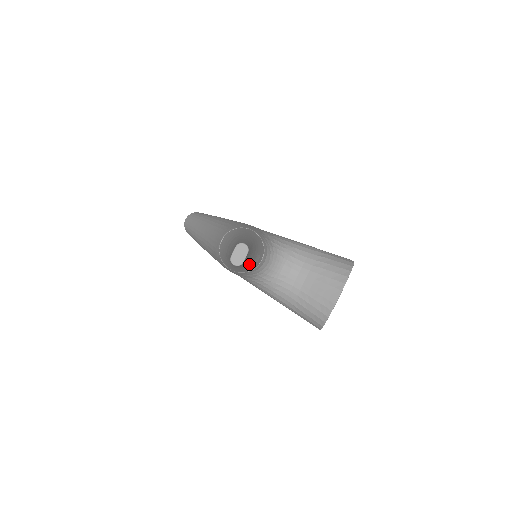
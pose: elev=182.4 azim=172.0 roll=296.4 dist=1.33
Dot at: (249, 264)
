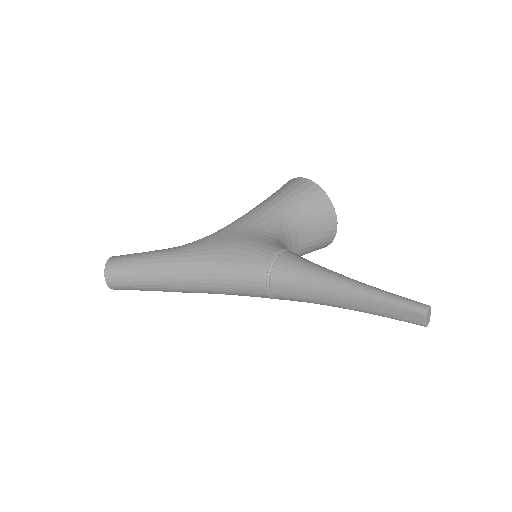
Dot at: occluded
